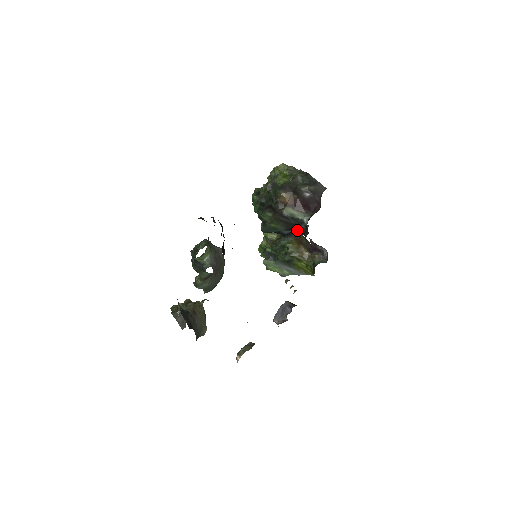
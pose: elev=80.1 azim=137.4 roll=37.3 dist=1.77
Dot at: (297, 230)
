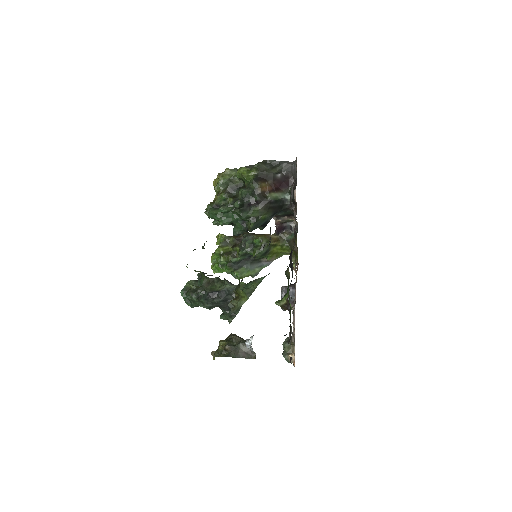
Dot at: (280, 211)
